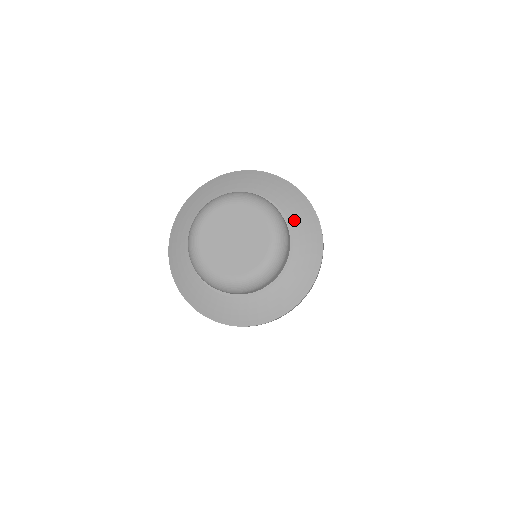
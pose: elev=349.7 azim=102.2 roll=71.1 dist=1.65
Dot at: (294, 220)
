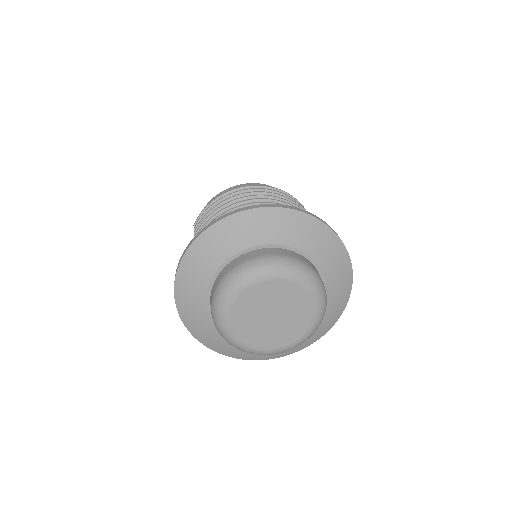
Dot at: (324, 263)
